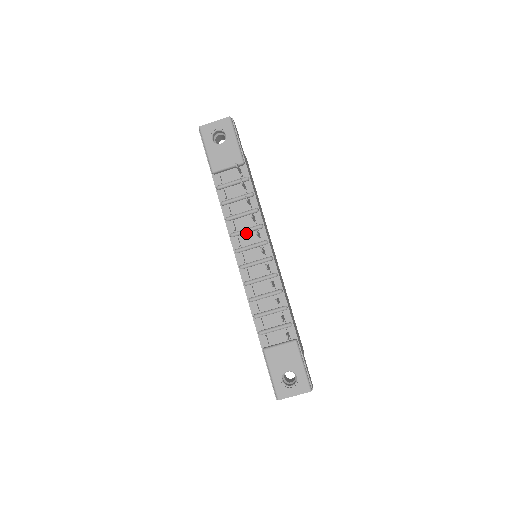
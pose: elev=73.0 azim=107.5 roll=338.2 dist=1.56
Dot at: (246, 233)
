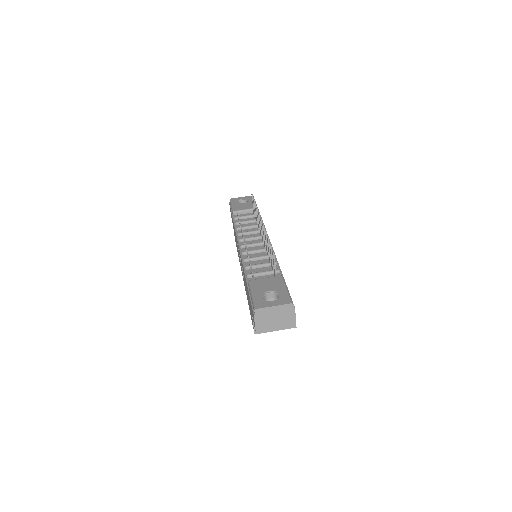
Dot at: (251, 234)
